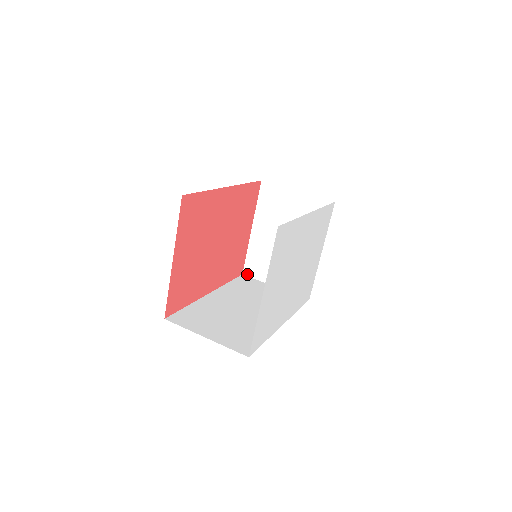
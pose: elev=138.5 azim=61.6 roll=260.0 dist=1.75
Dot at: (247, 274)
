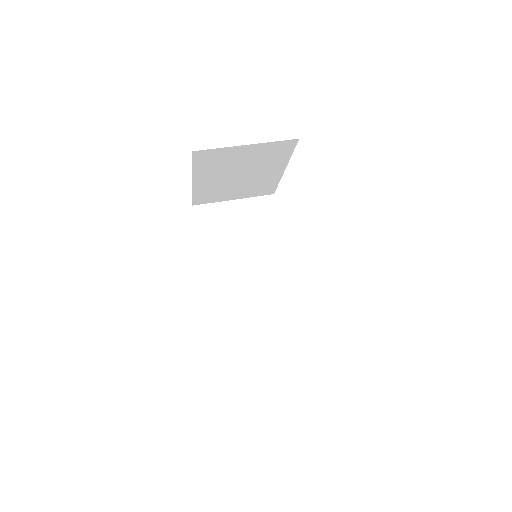
Dot at: (197, 204)
